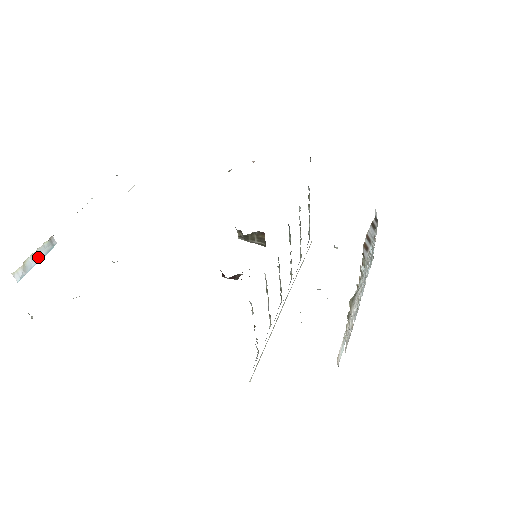
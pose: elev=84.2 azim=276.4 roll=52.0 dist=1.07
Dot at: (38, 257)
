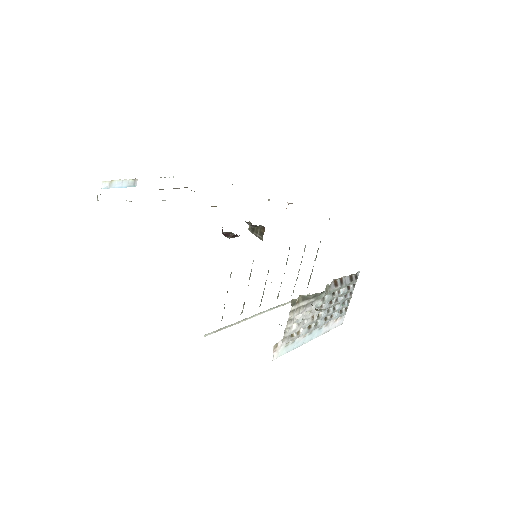
Dot at: (122, 185)
